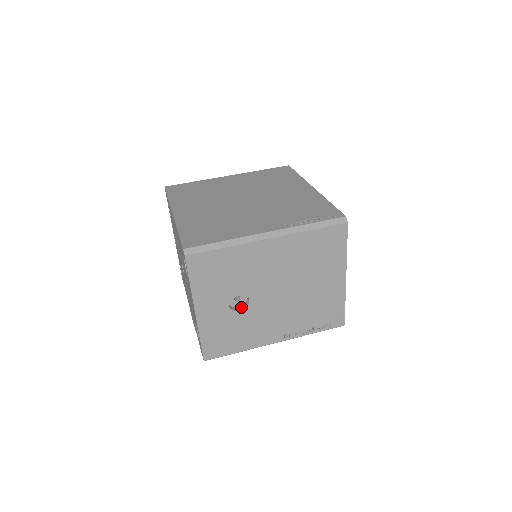
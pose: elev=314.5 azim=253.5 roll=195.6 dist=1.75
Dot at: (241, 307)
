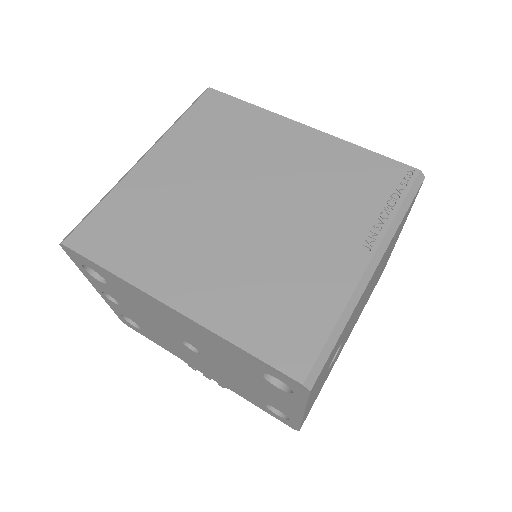
Dot at: occluded
